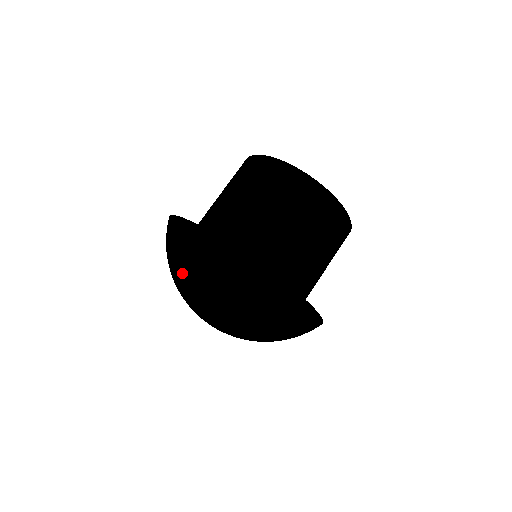
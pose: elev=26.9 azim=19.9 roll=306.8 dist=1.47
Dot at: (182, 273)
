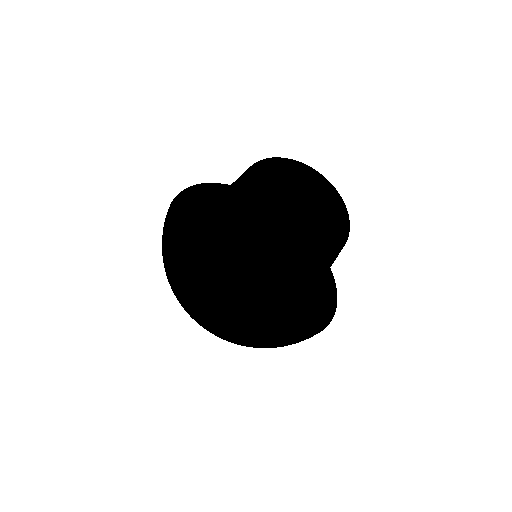
Dot at: (169, 247)
